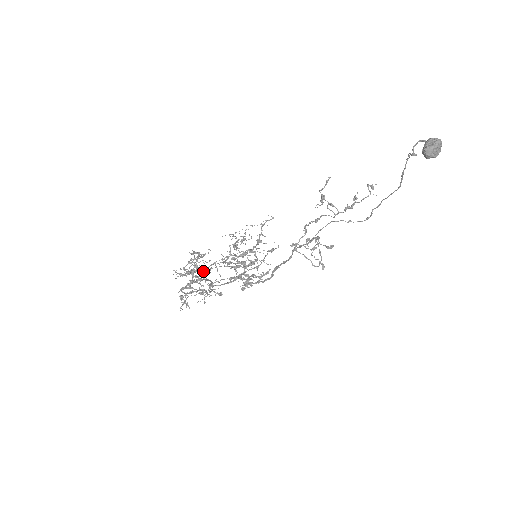
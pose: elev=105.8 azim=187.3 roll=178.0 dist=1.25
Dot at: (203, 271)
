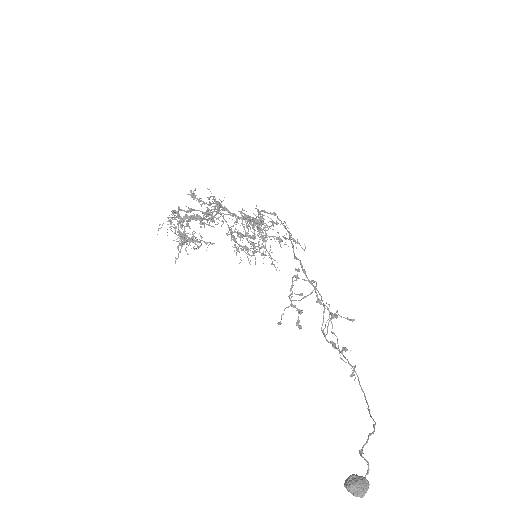
Dot at: (218, 202)
